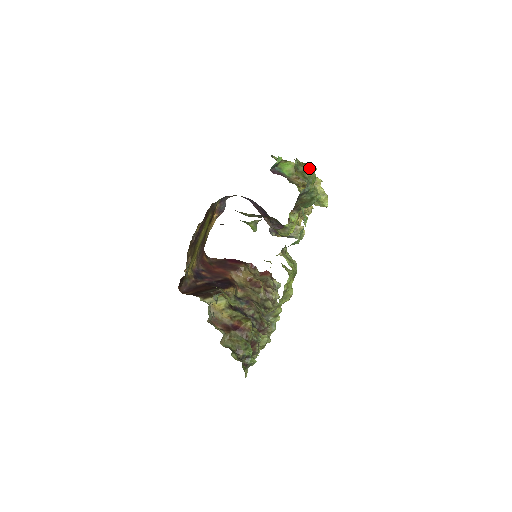
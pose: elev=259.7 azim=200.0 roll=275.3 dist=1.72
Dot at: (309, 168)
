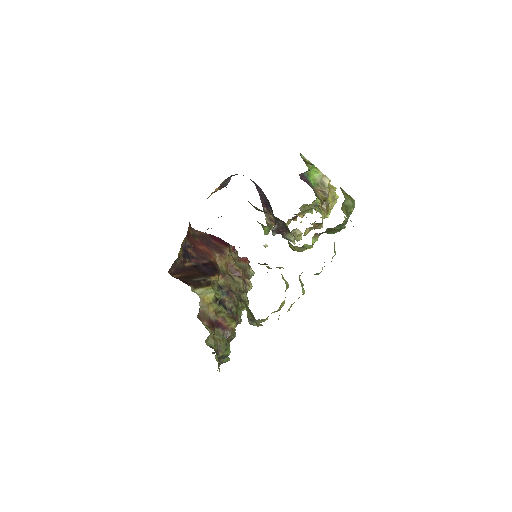
Dot at: (352, 203)
